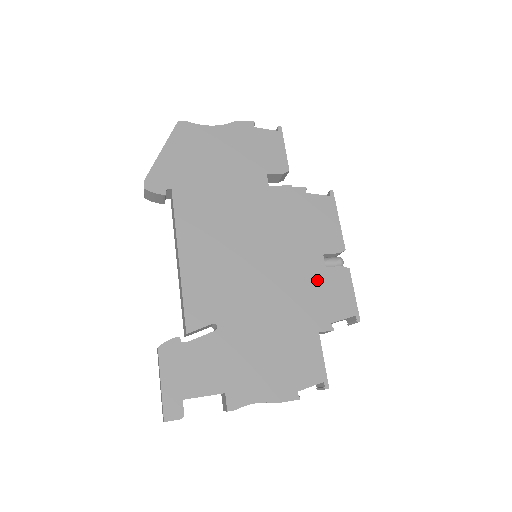
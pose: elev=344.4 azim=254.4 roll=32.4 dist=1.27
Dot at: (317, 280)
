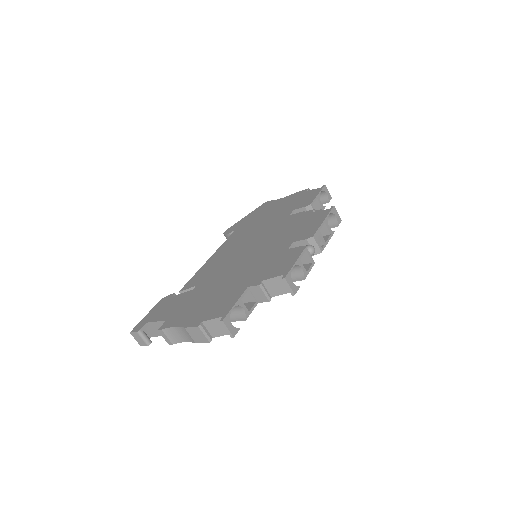
Dot at: (275, 257)
